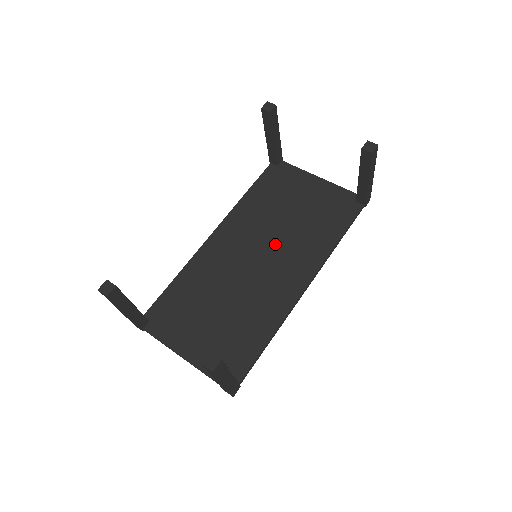
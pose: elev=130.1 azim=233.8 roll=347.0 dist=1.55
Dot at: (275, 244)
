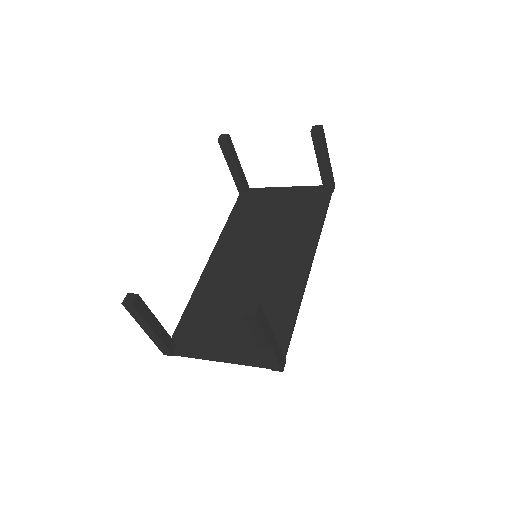
Dot at: (269, 243)
